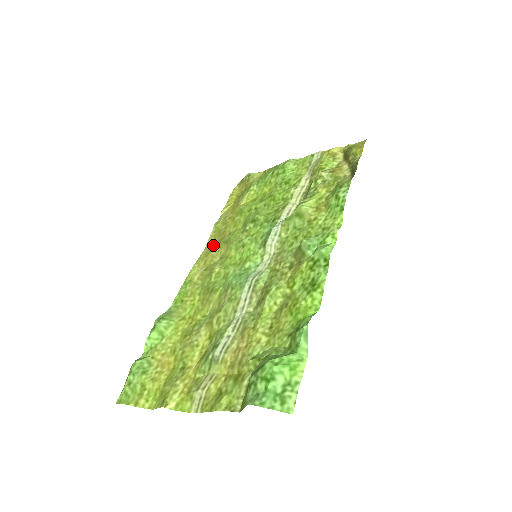
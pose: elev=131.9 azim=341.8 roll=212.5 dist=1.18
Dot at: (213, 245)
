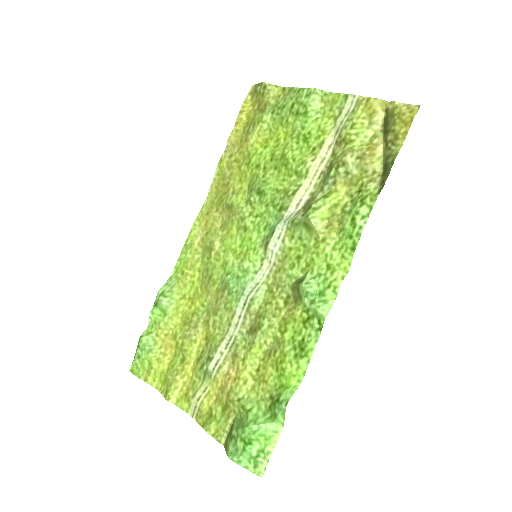
Dot at: (216, 197)
